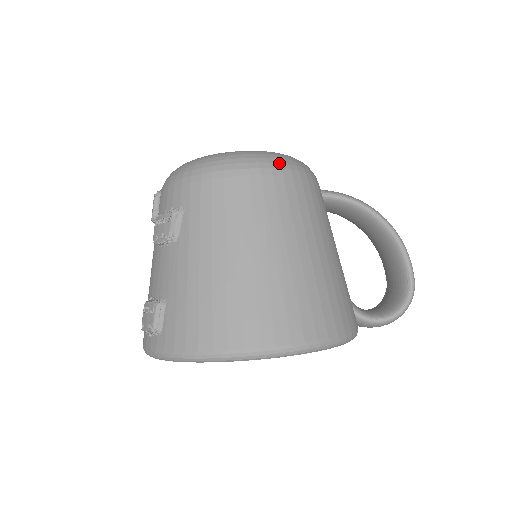
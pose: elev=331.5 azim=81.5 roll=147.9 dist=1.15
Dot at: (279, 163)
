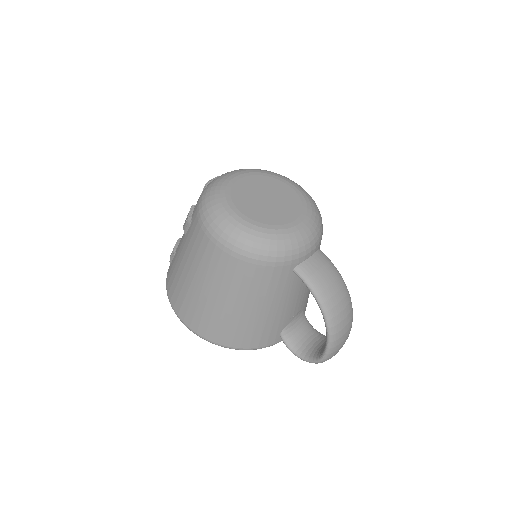
Dot at: (242, 249)
